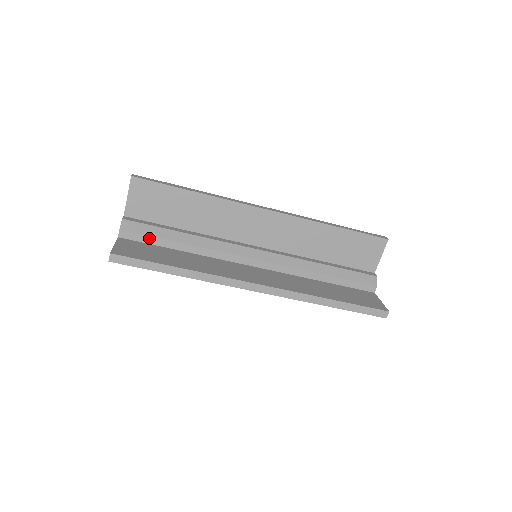
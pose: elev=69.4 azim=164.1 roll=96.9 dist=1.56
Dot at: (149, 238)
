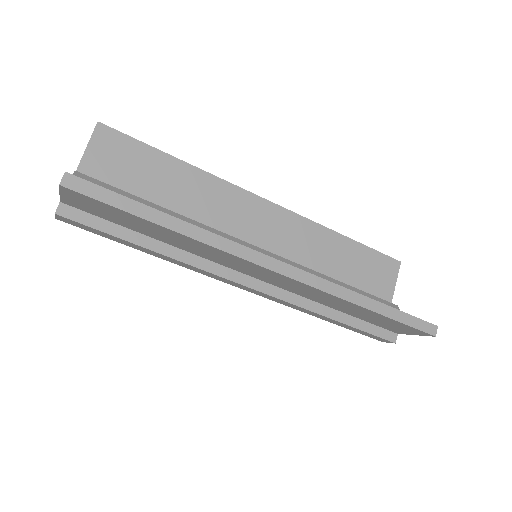
Dot at: occluded
